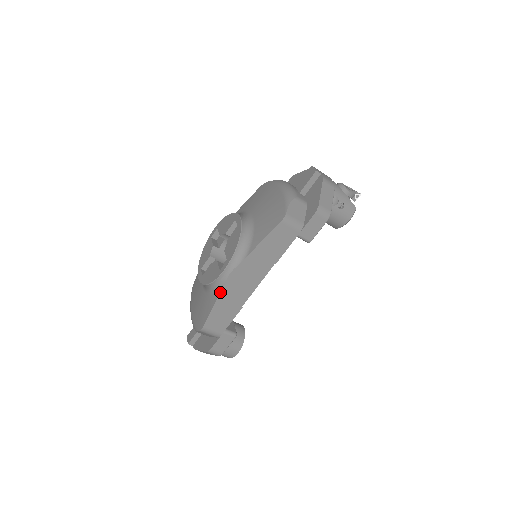
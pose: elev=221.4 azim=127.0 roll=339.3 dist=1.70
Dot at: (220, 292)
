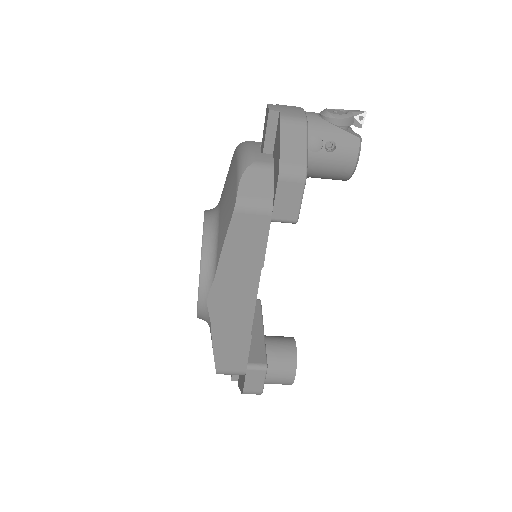
Dot at: (210, 326)
